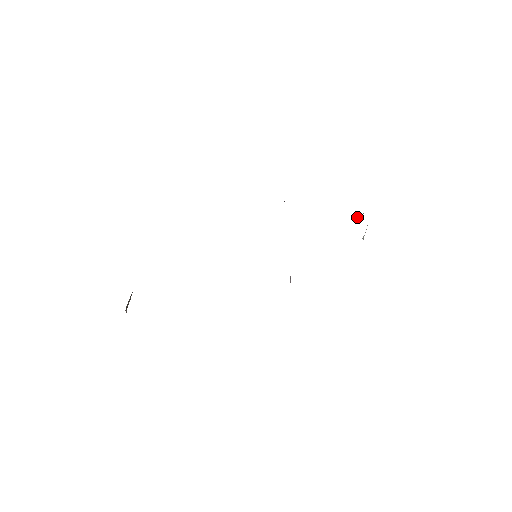
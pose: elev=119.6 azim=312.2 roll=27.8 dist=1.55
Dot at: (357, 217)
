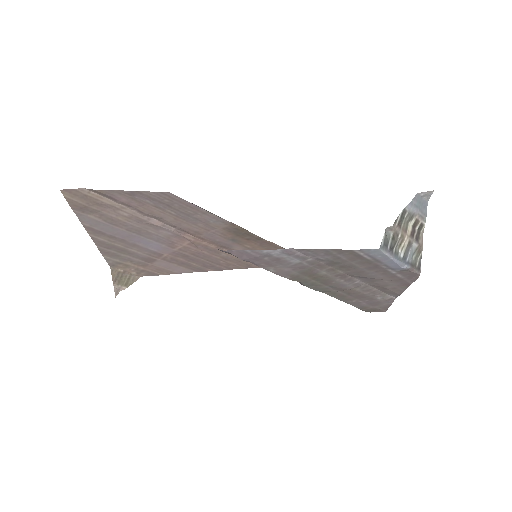
Dot at: (414, 259)
